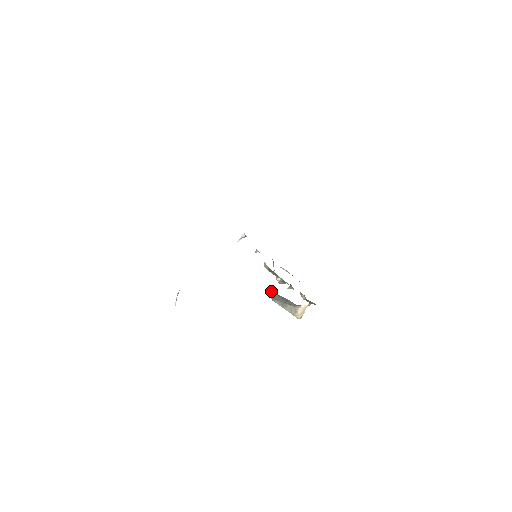
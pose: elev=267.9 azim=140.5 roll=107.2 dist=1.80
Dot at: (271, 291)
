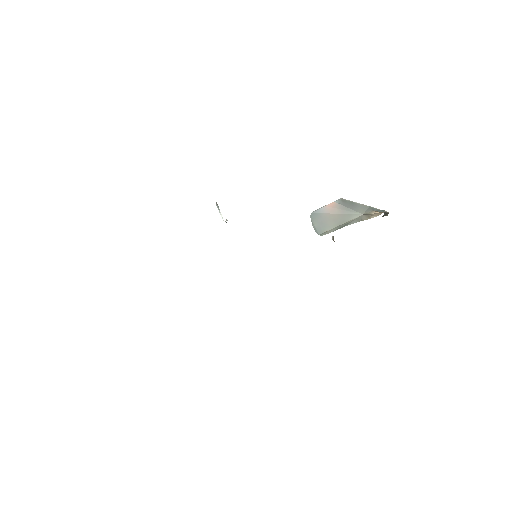
Dot at: (318, 215)
